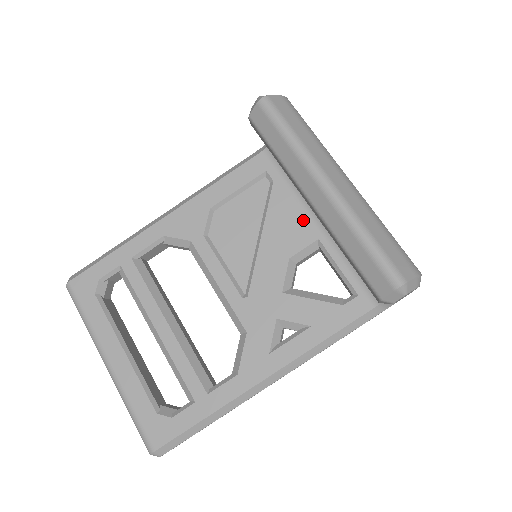
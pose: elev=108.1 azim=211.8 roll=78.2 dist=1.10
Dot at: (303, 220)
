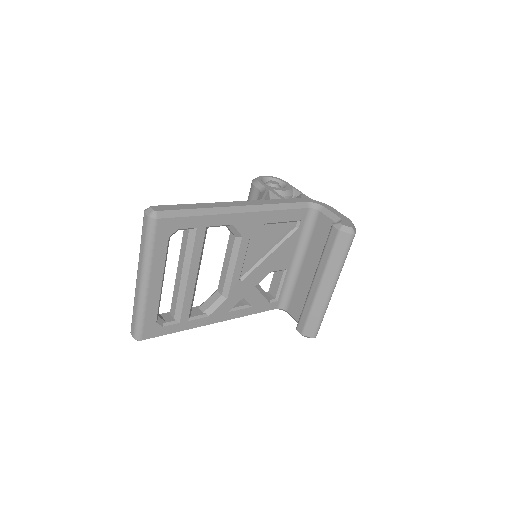
Dot at: (291, 257)
